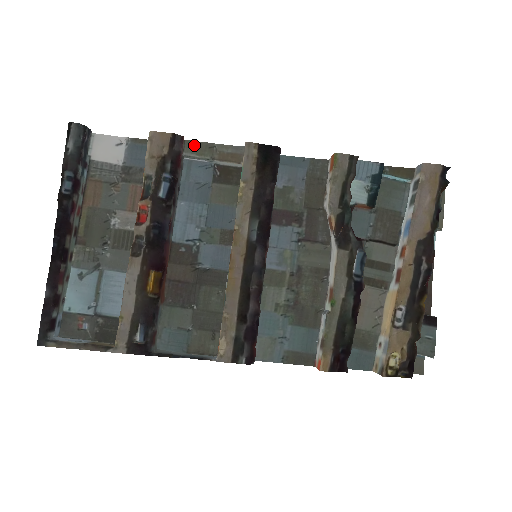
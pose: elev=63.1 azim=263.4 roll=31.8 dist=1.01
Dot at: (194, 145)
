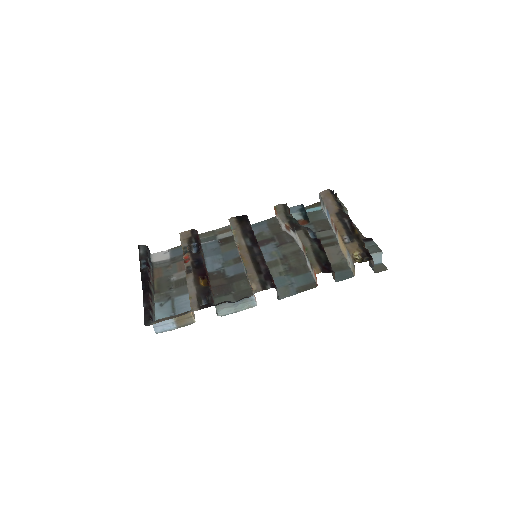
Dot at: (204, 234)
